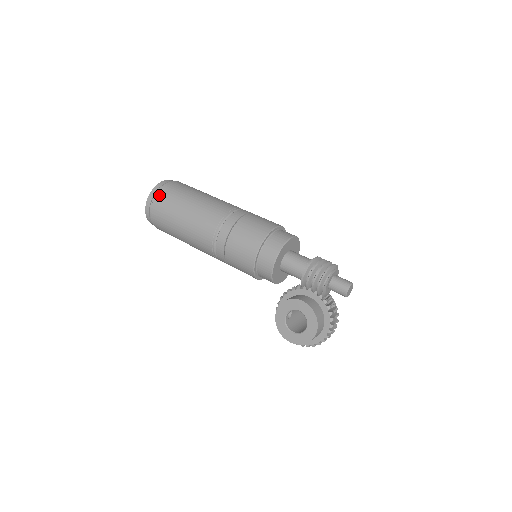
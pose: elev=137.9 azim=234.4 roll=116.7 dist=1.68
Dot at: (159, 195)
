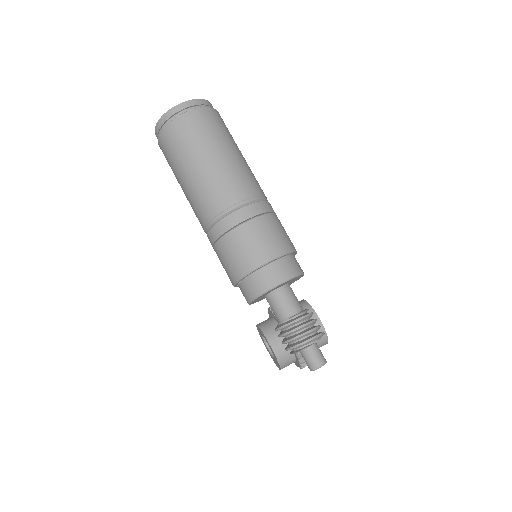
Dot at: (162, 137)
